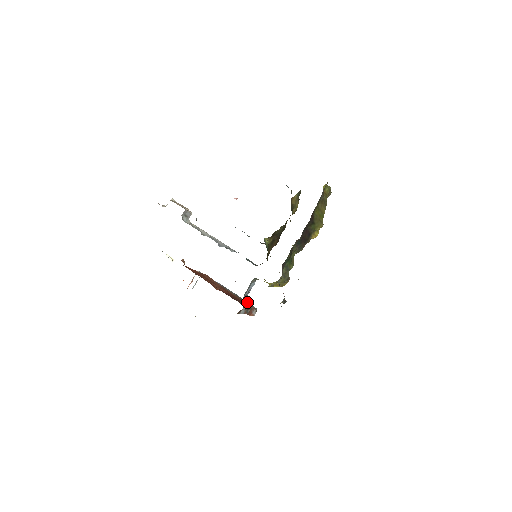
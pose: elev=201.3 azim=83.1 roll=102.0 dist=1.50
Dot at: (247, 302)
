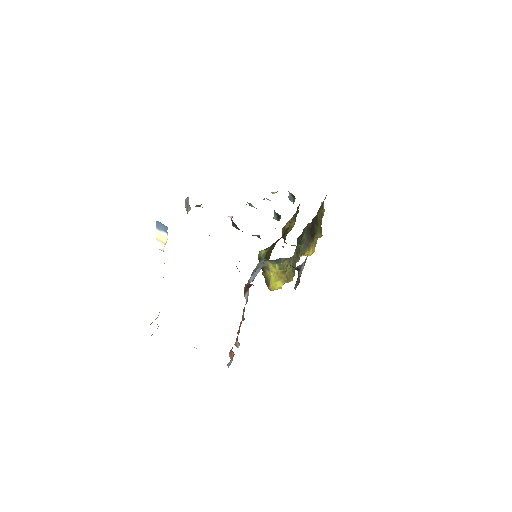
Dot at: occluded
